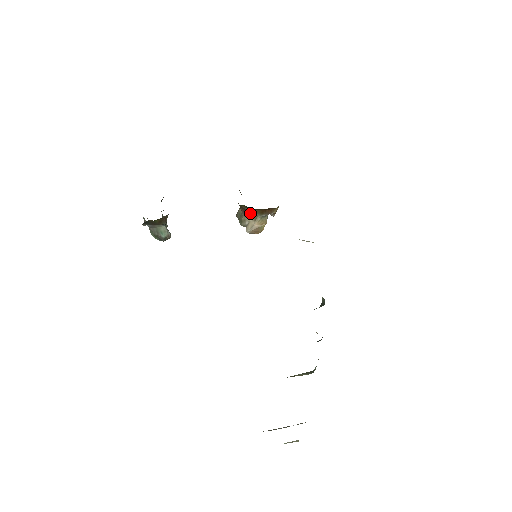
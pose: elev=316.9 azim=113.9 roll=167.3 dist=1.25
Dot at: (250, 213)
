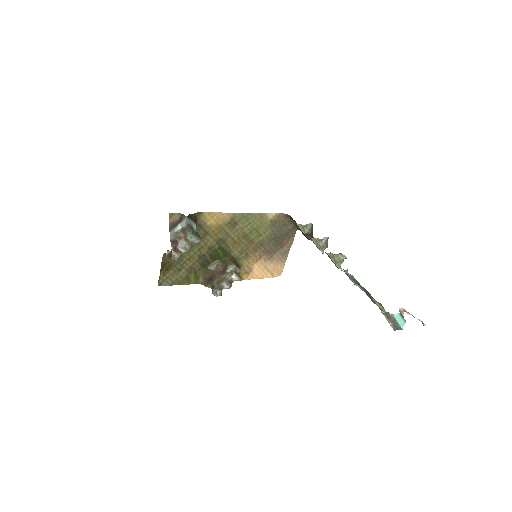
Dot at: (226, 273)
